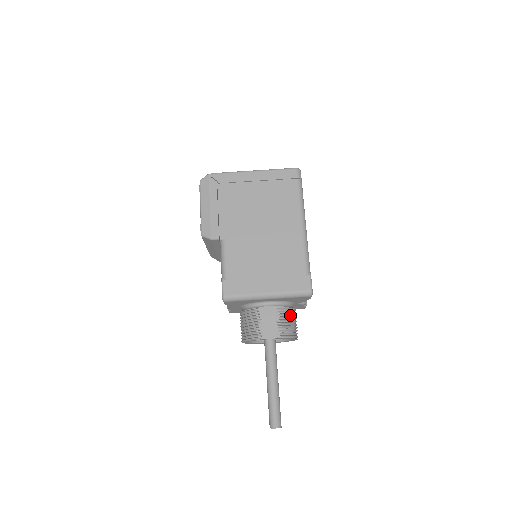
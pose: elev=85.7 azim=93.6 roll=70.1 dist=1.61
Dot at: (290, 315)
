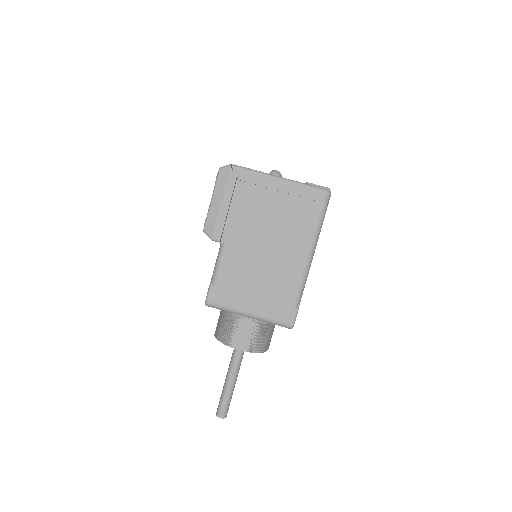
Dot at: (267, 331)
